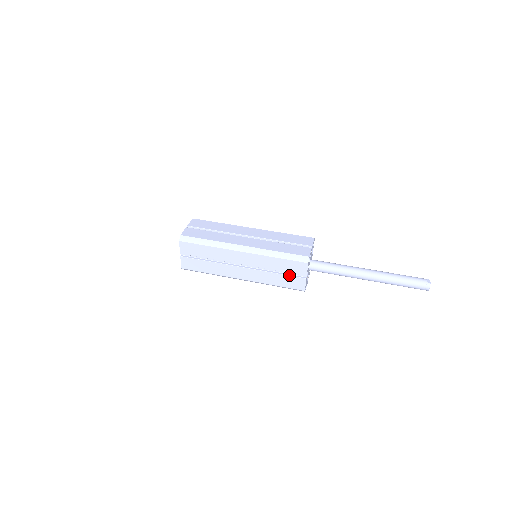
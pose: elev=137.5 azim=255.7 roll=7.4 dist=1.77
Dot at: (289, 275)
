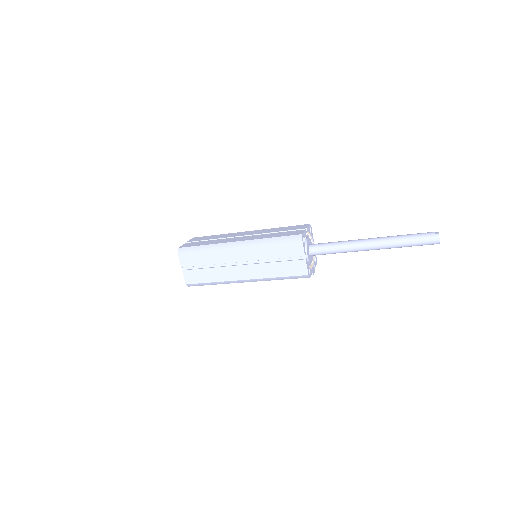
Dot at: (288, 260)
